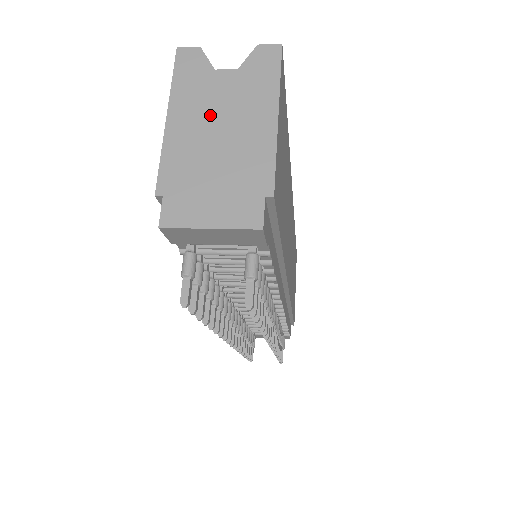
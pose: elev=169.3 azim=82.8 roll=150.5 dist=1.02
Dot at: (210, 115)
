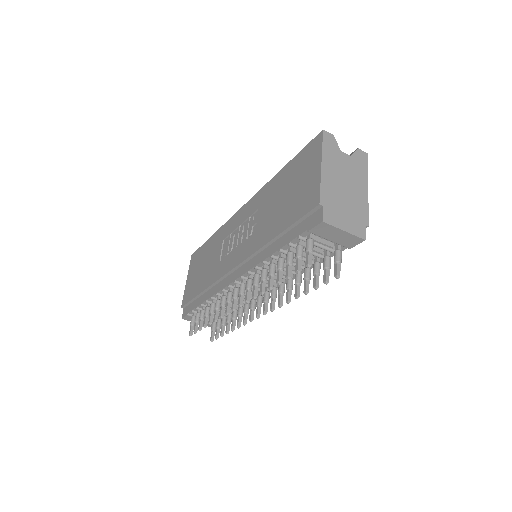
Dot at: (341, 174)
